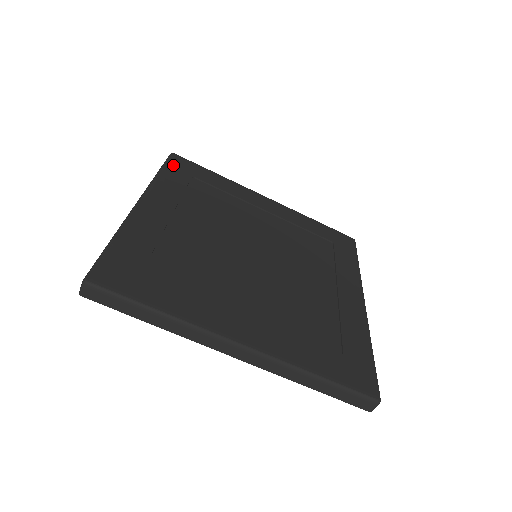
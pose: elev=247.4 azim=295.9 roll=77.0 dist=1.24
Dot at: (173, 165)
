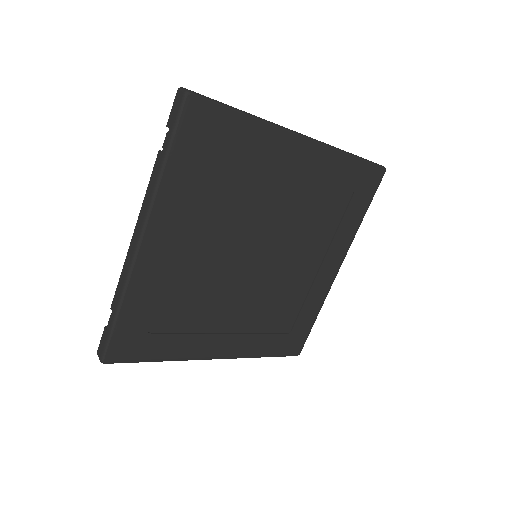
Dot at: (186, 134)
